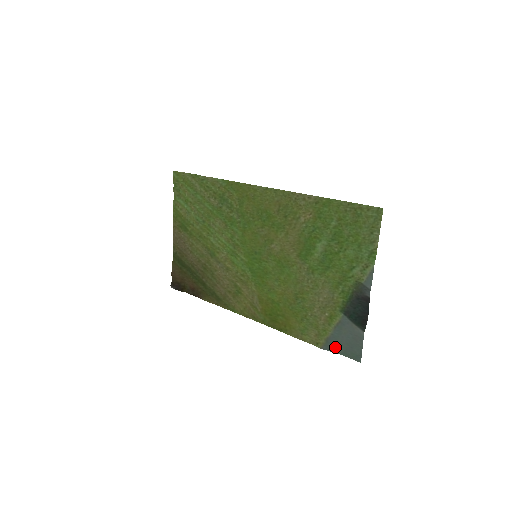
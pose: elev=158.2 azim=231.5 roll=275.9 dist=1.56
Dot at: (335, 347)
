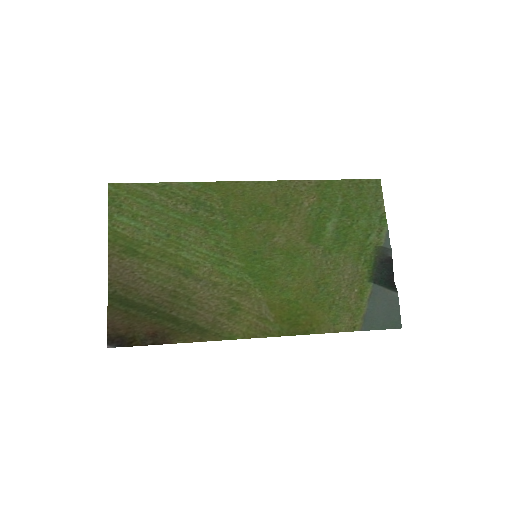
Dot at: (373, 323)
